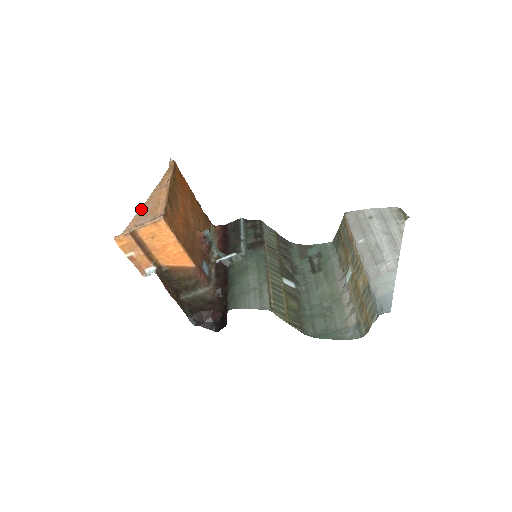
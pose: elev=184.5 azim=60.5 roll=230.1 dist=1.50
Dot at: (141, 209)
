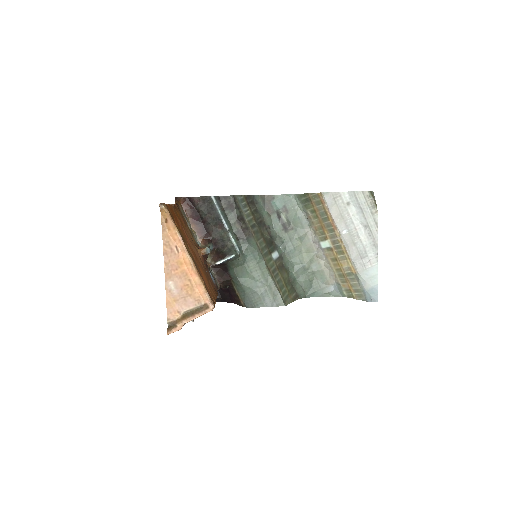
Dot at: (167, 286)
